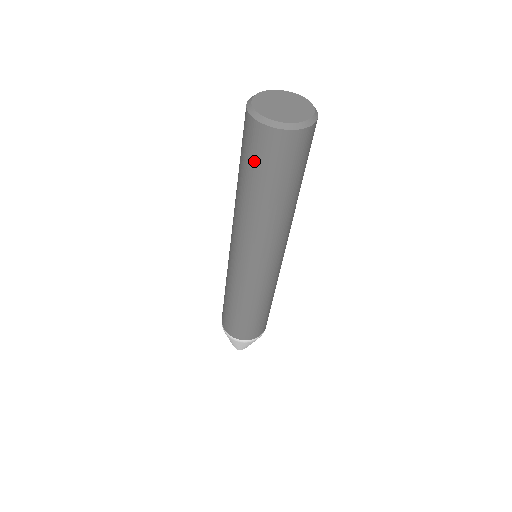
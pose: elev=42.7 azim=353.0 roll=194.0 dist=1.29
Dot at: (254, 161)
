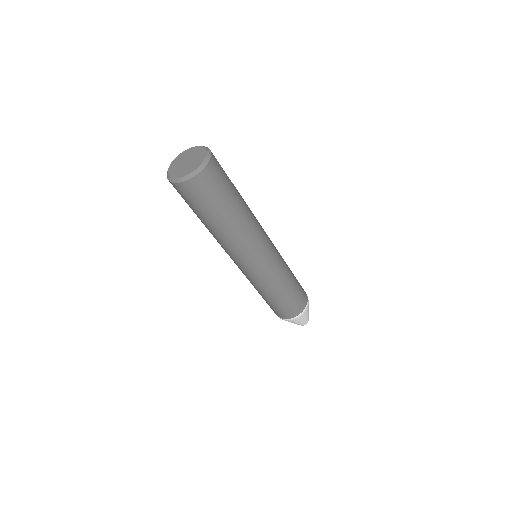
Dot at: (194, 205)
